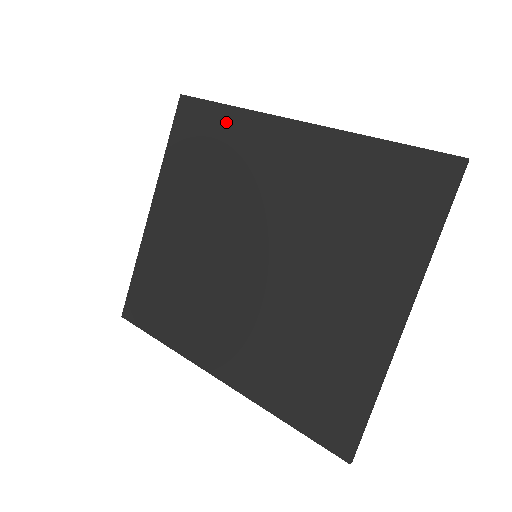
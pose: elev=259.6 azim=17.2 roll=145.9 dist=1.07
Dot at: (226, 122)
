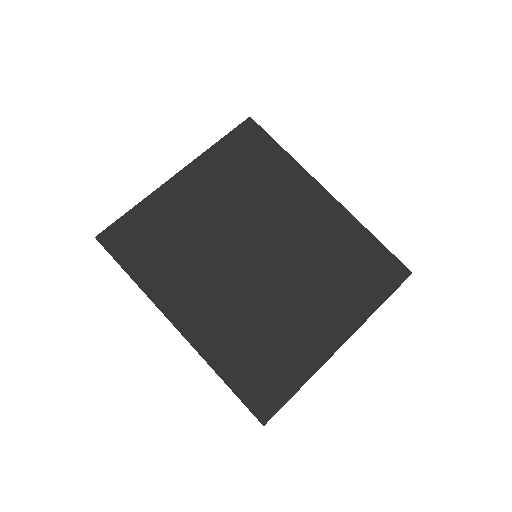
Dot at: (277, 159)
